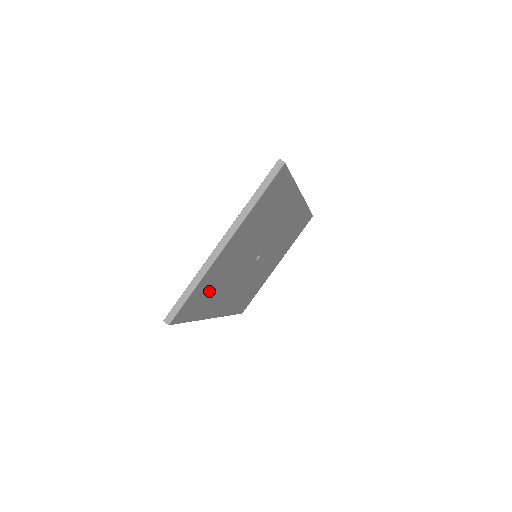
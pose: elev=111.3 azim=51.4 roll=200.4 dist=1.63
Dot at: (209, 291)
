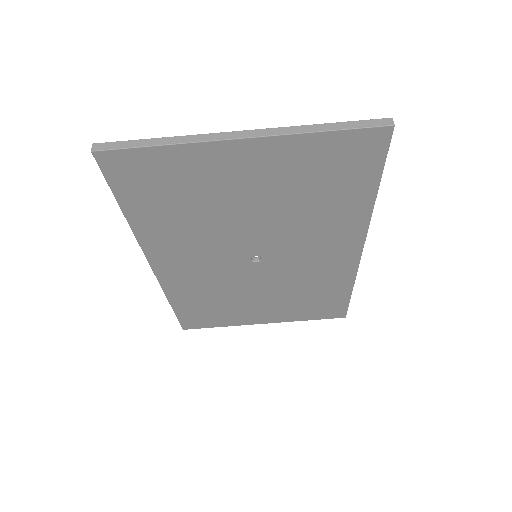
Dot at: (173, 195)
